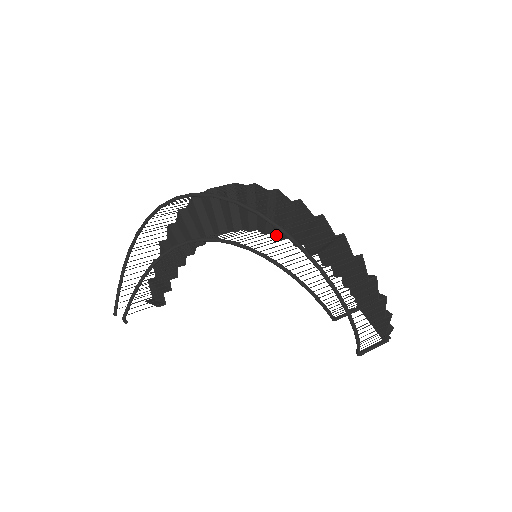
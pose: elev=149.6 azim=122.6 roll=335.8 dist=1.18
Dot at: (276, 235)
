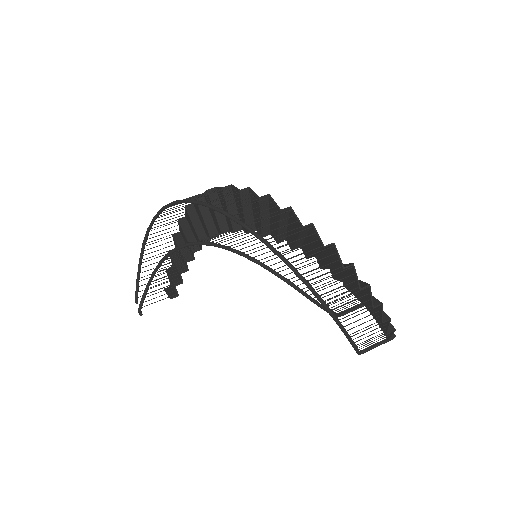
Dot at: occluded
